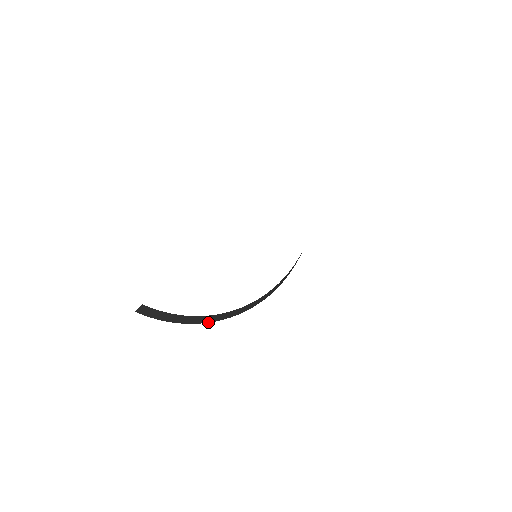
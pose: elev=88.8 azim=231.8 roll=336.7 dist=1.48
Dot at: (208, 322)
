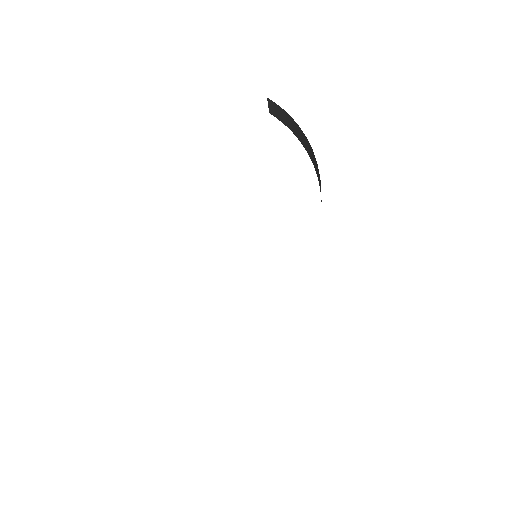
Dot at: occluded
